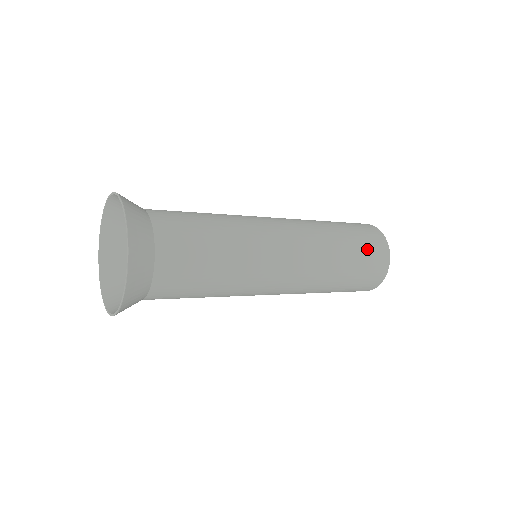
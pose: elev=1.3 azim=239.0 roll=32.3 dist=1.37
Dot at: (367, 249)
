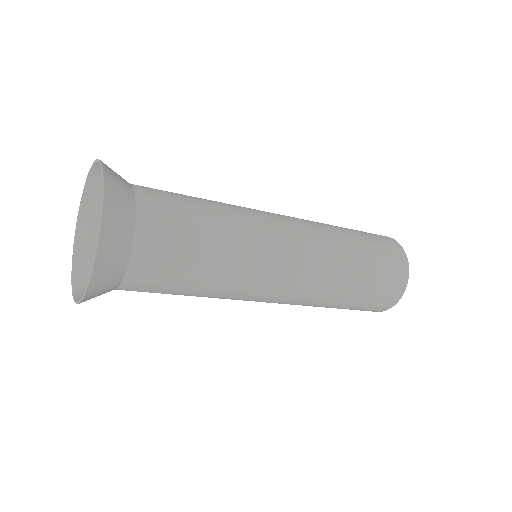
Dot at: (381, 284)
